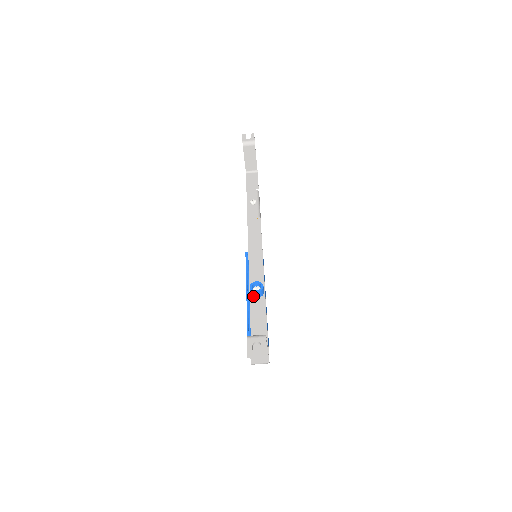
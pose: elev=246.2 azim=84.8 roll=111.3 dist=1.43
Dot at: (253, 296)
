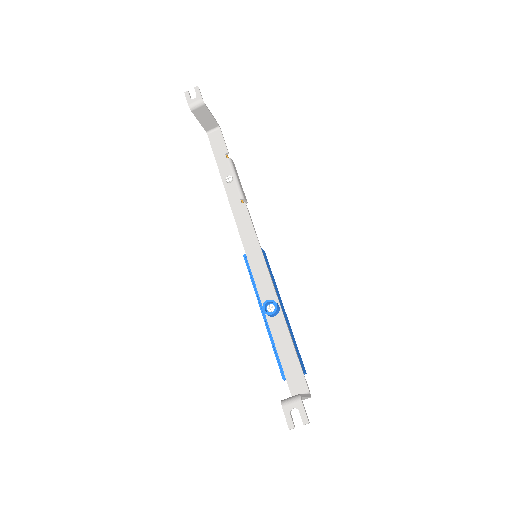
Dot at: (269, 316)
